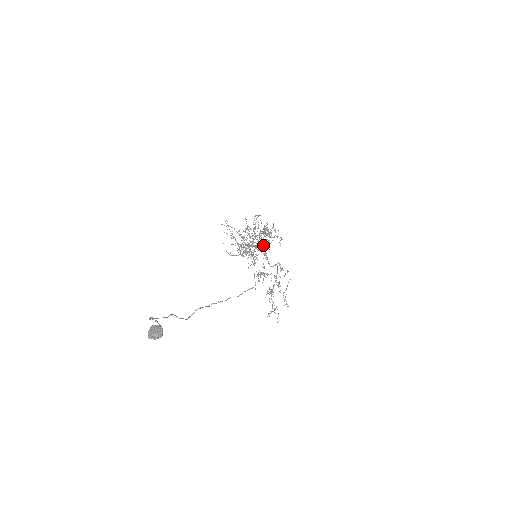
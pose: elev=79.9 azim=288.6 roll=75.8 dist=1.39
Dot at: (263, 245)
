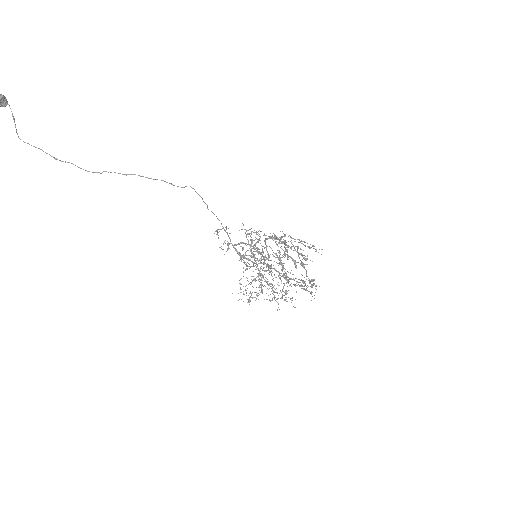
Dot at: (268, 257)
